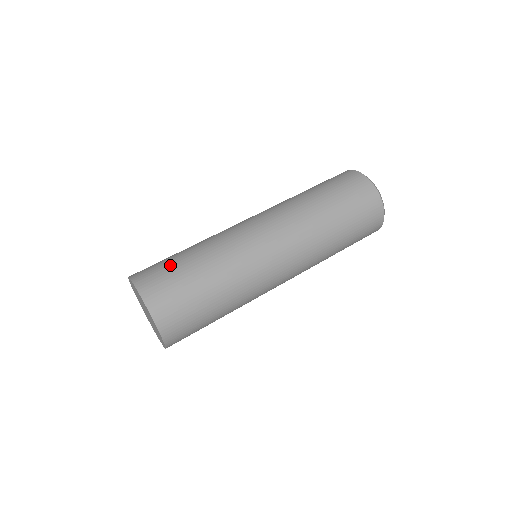
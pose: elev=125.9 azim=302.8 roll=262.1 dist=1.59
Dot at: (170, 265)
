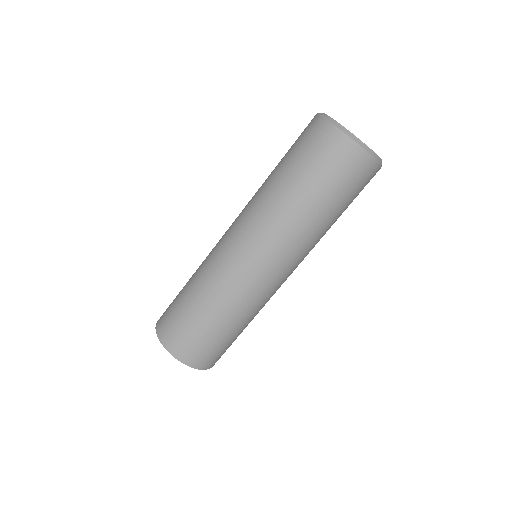
Dot at: (207, 339)
